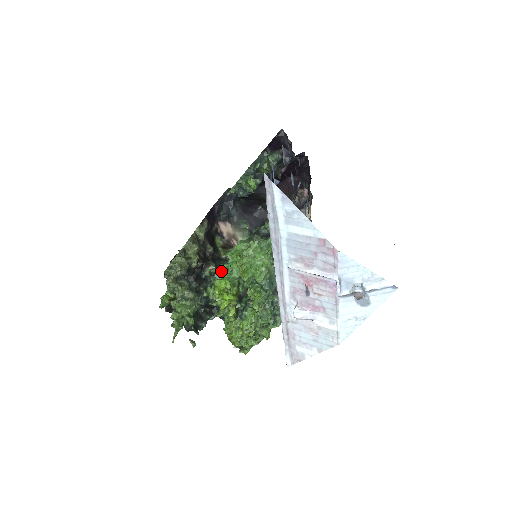
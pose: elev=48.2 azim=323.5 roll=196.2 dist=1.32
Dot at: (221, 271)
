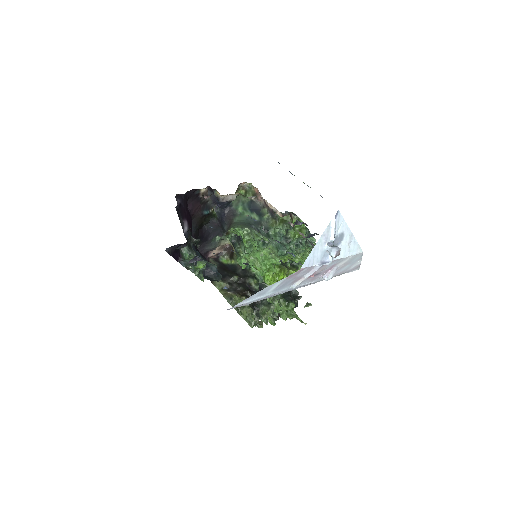
Dot at: (256, 273)
